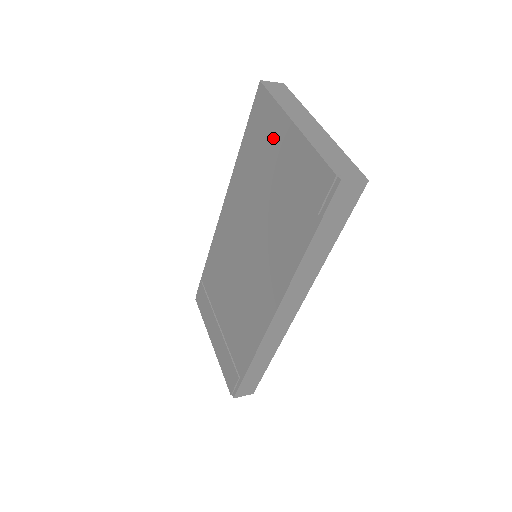
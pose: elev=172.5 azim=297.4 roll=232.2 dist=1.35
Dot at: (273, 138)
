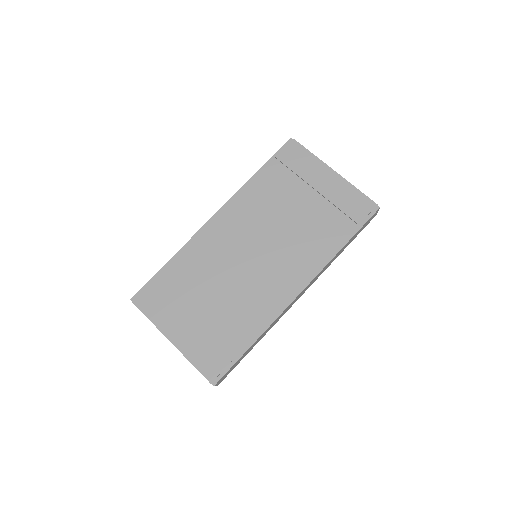
Dot at: (309, 175)
